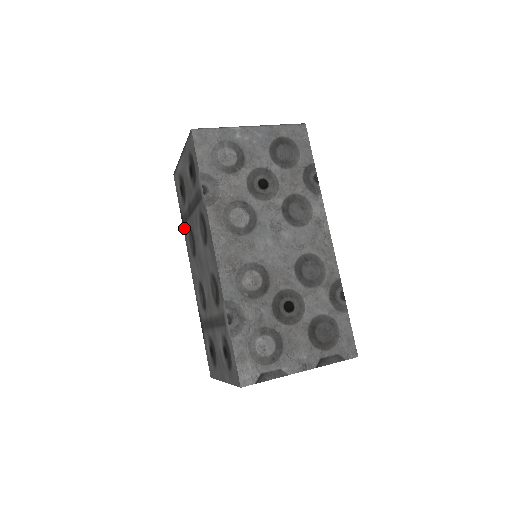
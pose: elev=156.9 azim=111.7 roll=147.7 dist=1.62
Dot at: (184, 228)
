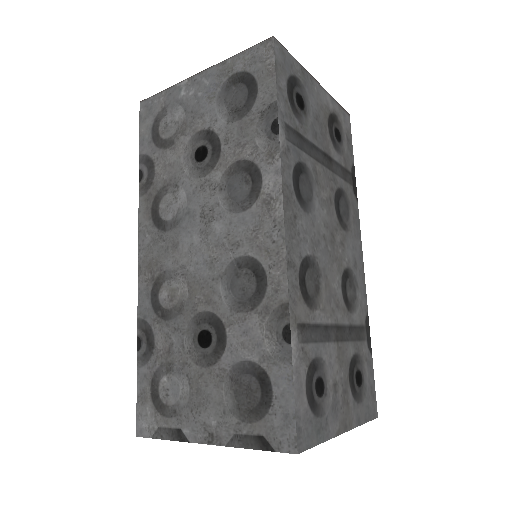
Dot at: occluded
